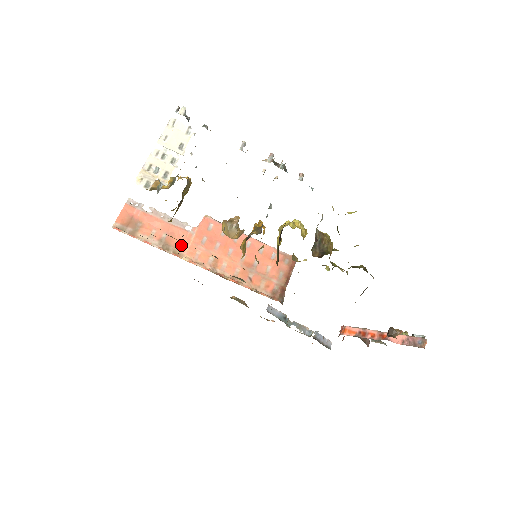
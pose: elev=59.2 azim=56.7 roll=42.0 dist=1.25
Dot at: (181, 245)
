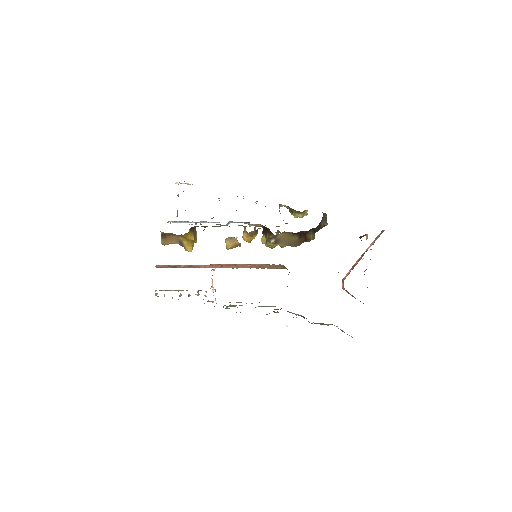
Dot at: (204, 267)
